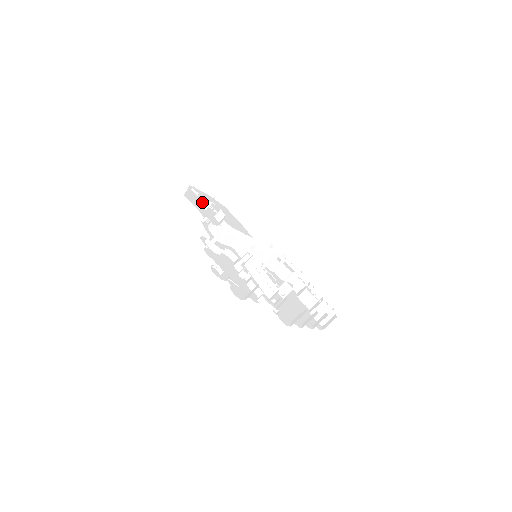
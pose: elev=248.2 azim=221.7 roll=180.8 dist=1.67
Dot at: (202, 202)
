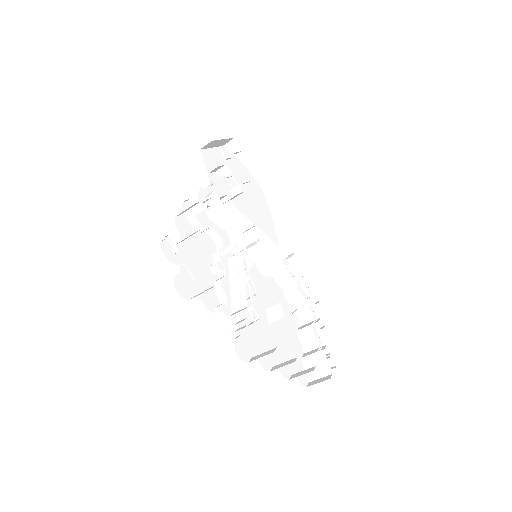
Dot at: occluded
